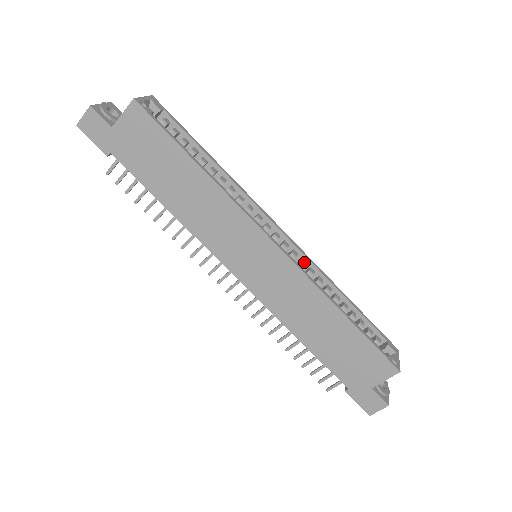
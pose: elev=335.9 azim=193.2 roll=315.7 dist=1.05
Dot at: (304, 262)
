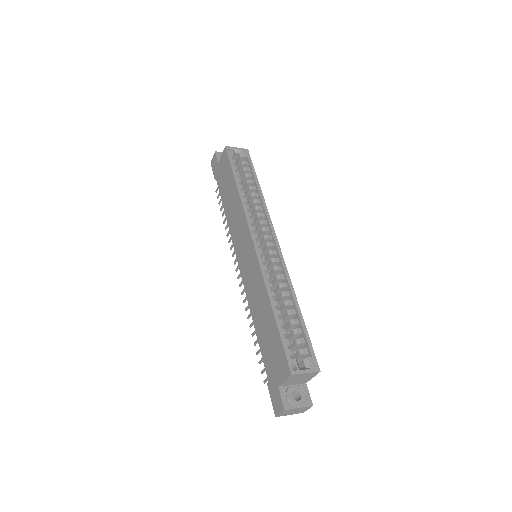
Dot at: (279, 268)
